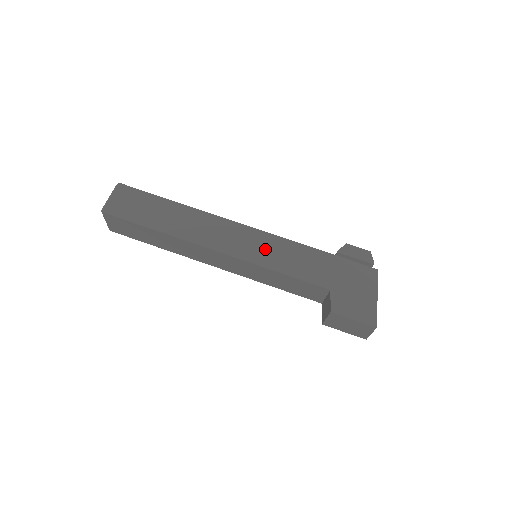
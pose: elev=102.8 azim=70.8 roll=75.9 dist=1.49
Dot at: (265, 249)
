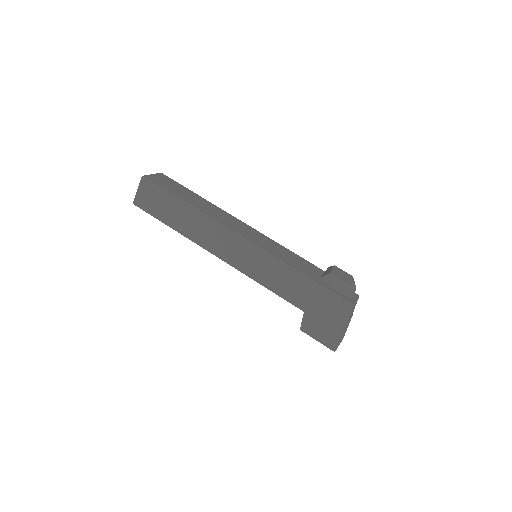
Dot at: (256, 263)
